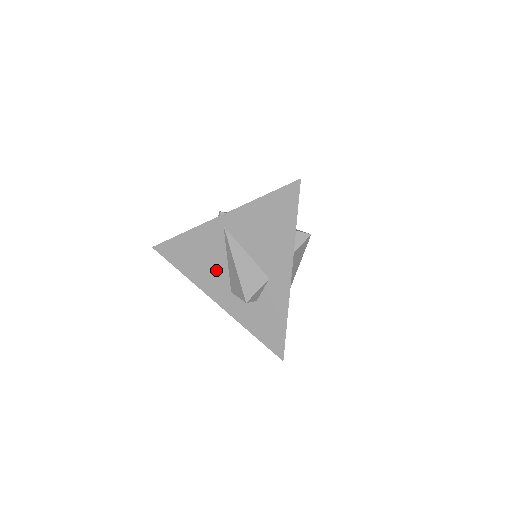
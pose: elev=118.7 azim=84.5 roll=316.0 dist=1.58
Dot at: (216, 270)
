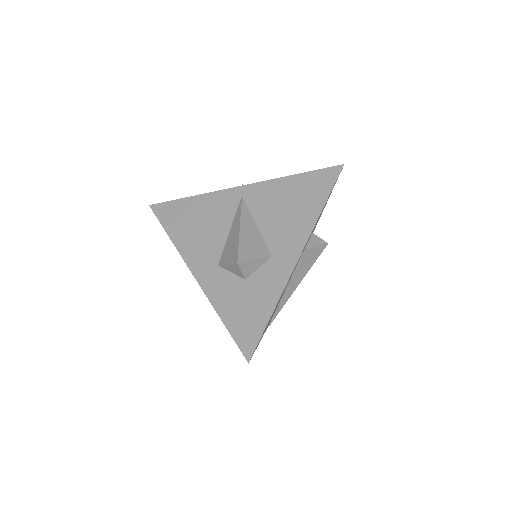
Dot at: (211, 238)
